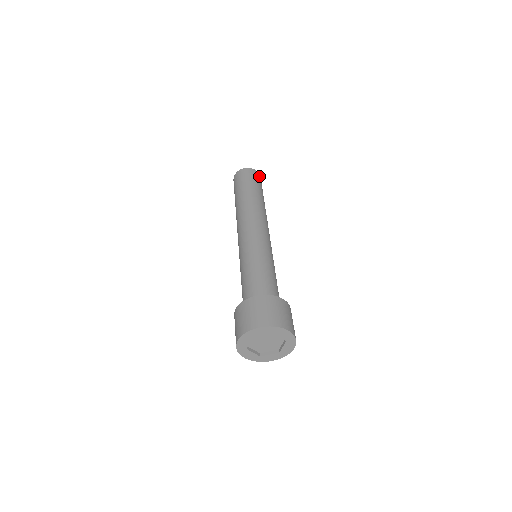
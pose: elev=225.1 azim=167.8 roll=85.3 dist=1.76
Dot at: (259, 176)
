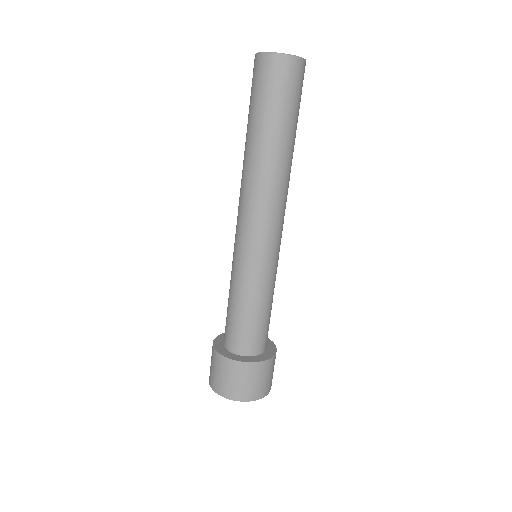
Dot at: (280, 65)
